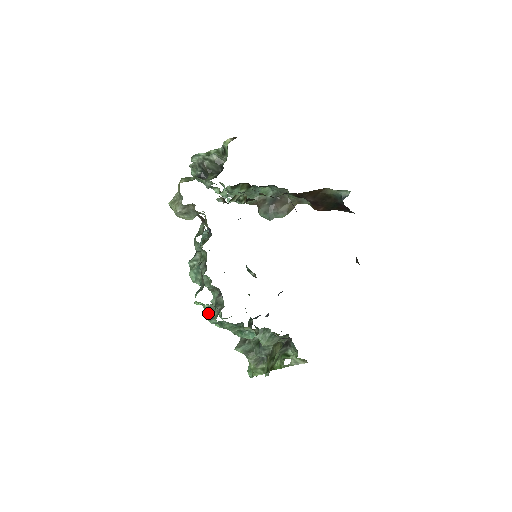
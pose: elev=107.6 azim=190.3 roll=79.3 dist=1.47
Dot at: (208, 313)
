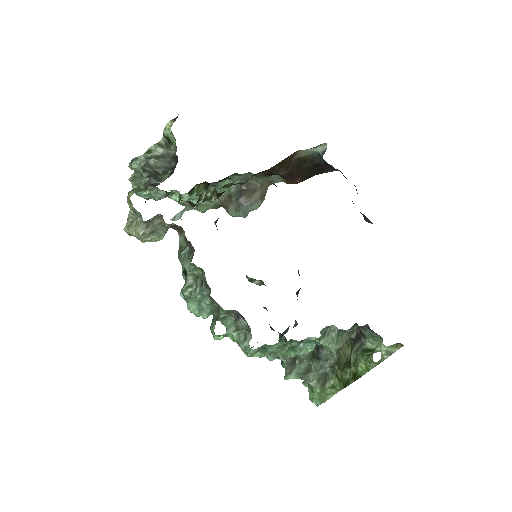
Dot at: (241, 342)
